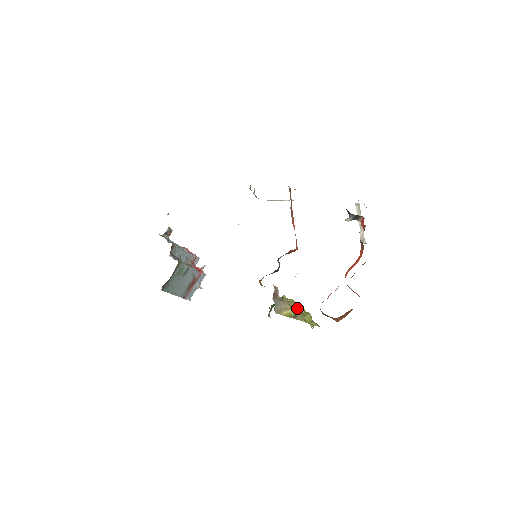
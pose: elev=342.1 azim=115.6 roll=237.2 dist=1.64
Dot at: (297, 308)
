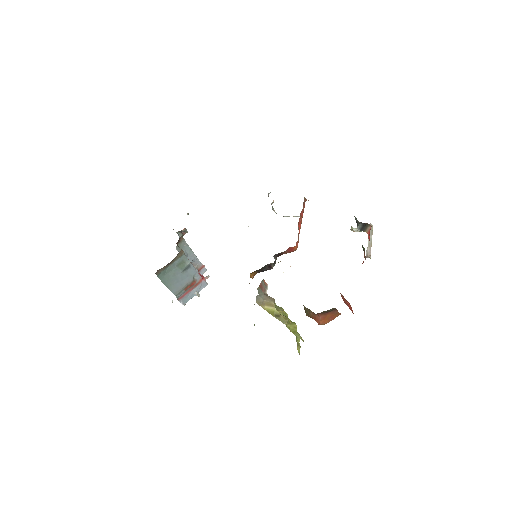
Dot at: (283, 313)
